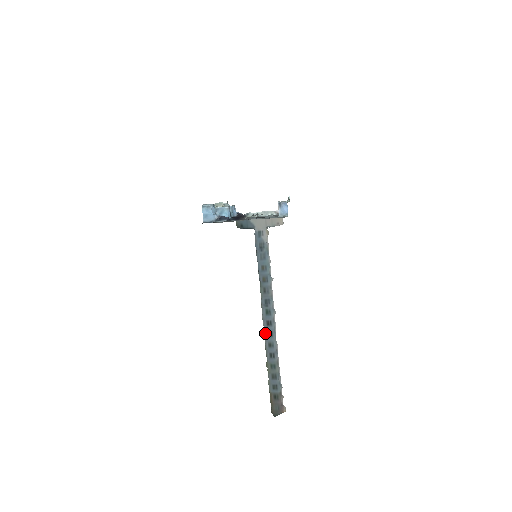
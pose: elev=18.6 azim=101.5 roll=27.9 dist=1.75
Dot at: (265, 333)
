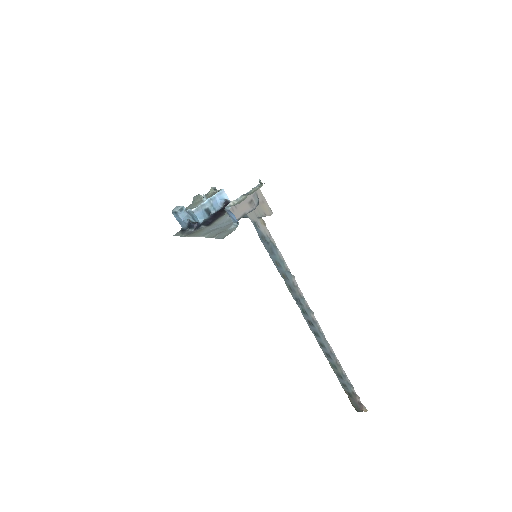
Dot at: (312, 332)
